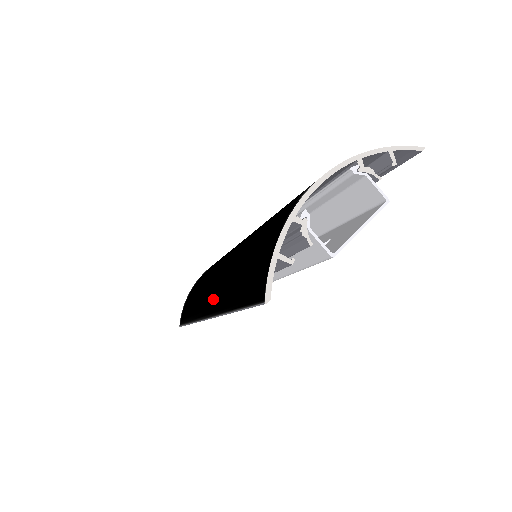
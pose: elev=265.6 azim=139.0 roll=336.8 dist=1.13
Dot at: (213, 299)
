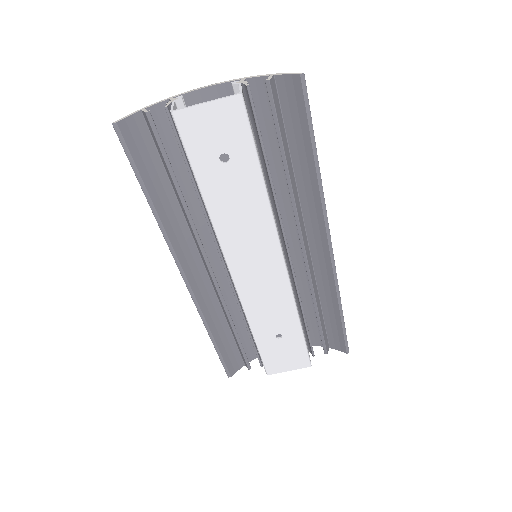
Dot at: (187, 251)
